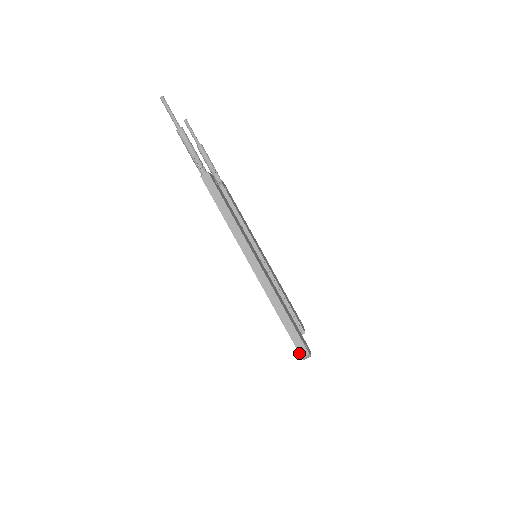
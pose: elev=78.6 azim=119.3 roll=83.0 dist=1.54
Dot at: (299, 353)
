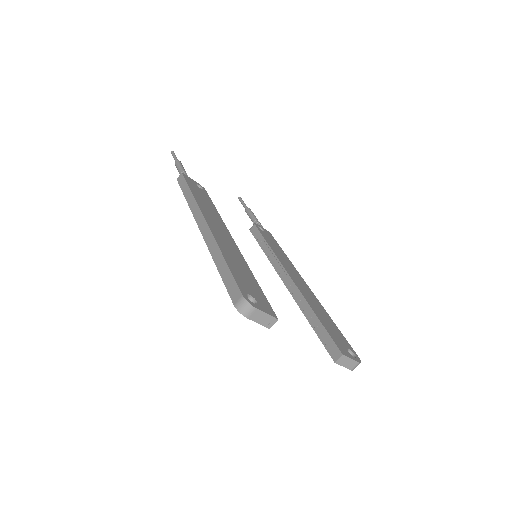
Dot at: (233, 303)
